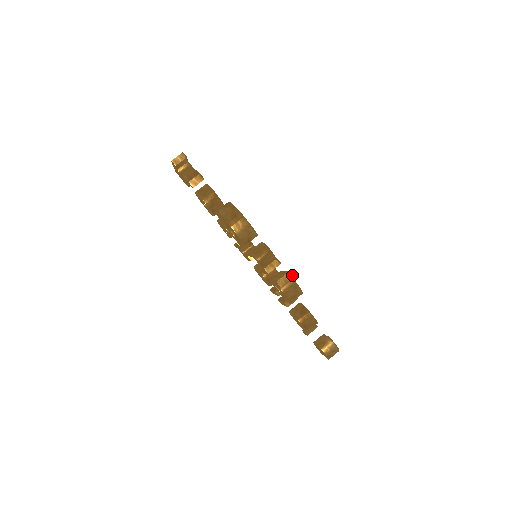
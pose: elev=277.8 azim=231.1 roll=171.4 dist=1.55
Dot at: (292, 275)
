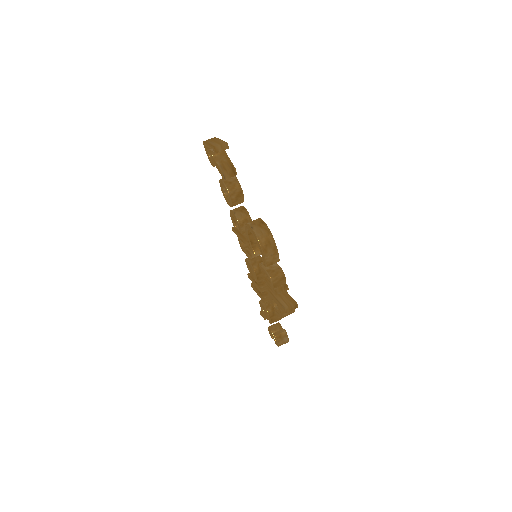
Dot at: occluded
